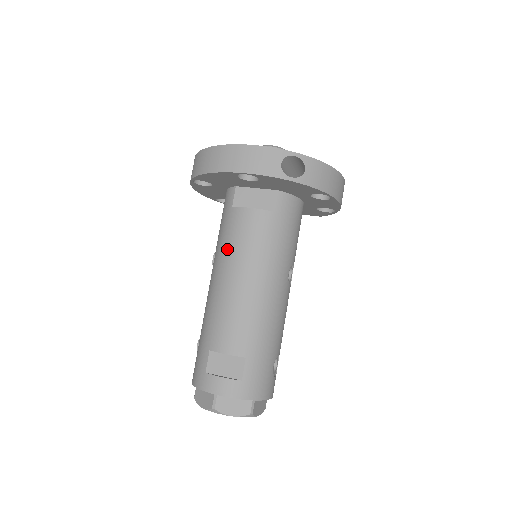
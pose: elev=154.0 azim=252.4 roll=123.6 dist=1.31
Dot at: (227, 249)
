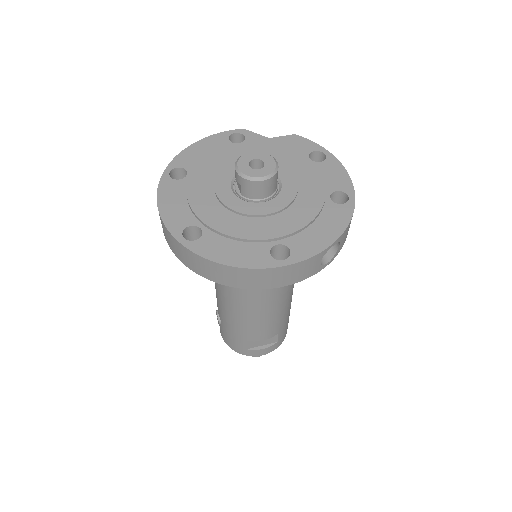
Dot at: (246, 292)
